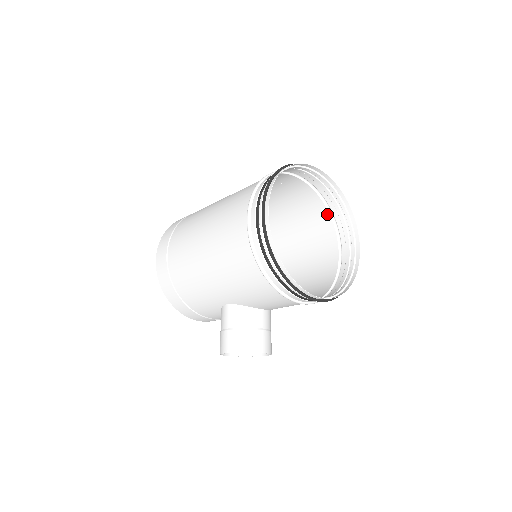
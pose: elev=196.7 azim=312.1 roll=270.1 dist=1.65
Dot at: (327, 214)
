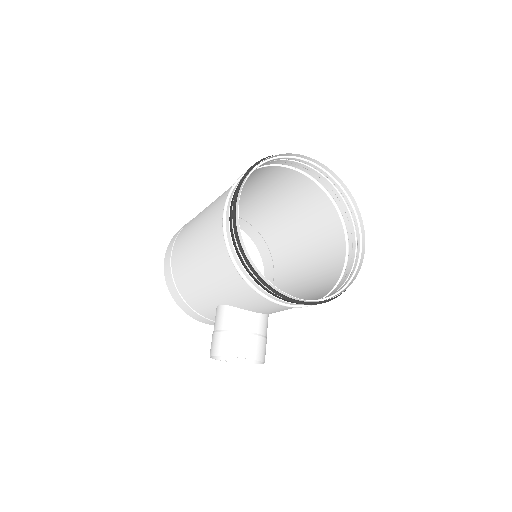
Dot at: (335, 212)
